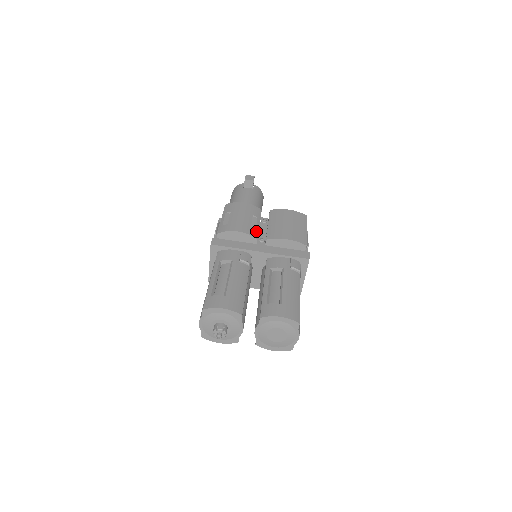
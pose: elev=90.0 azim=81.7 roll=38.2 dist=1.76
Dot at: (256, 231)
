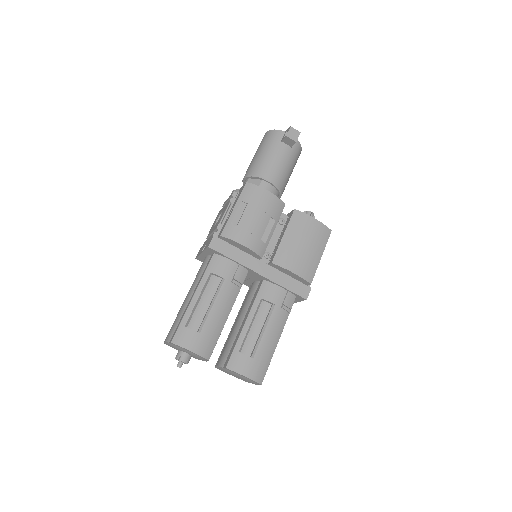
Dot at: (265, 245)
